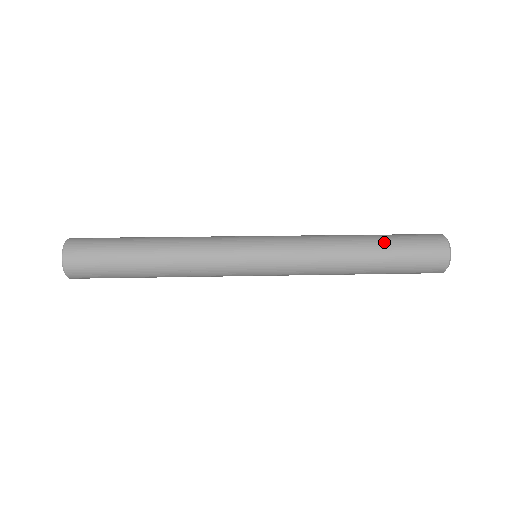
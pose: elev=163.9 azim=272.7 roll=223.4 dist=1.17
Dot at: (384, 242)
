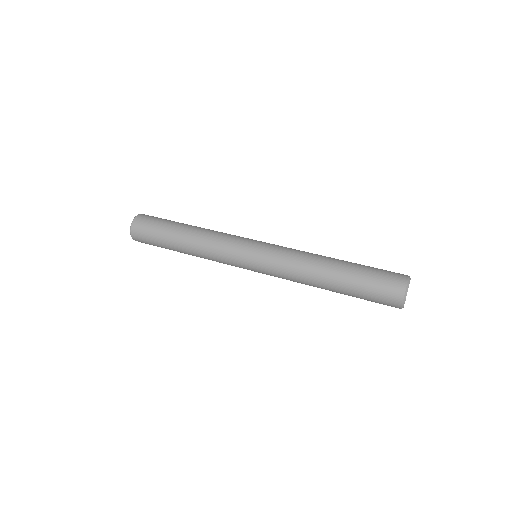
Dot at: (351, 271)
